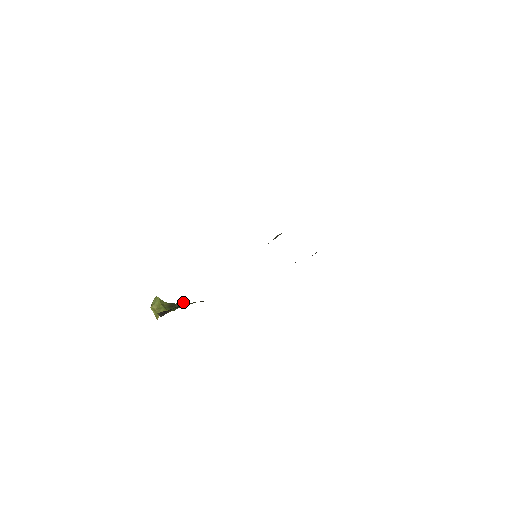
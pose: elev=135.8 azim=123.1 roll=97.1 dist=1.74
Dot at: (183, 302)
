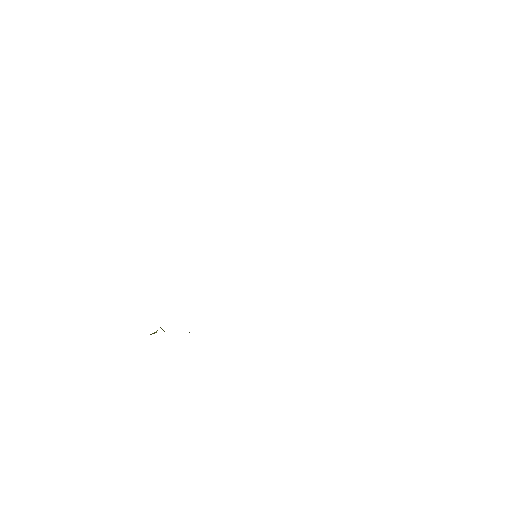
Dot at: occluded
